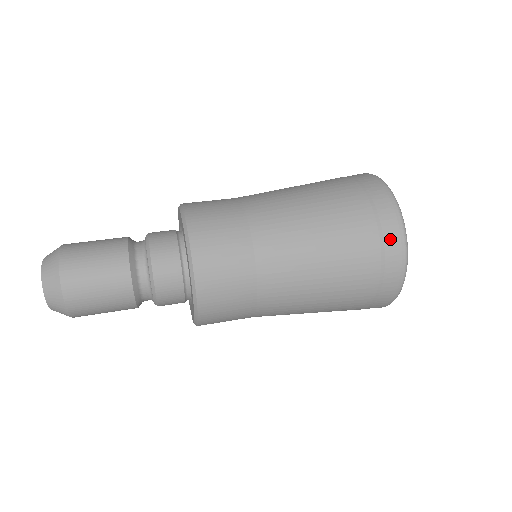
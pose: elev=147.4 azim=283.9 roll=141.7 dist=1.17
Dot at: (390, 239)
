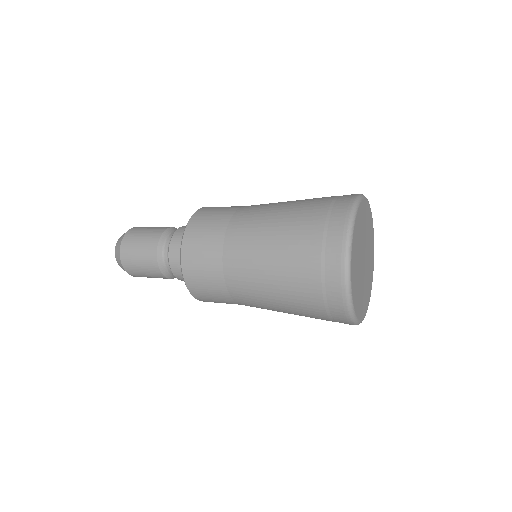
Dot at: (333, 232)
